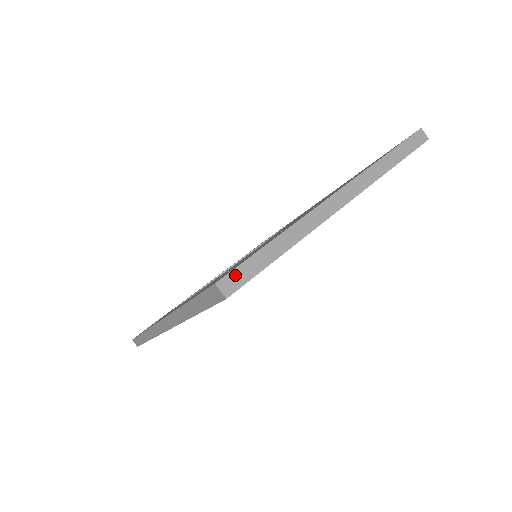
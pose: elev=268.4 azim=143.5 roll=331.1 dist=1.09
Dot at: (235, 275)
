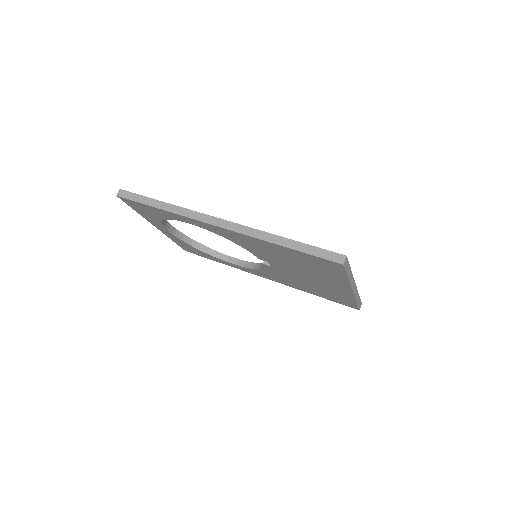
Dot at: (347, 262)
